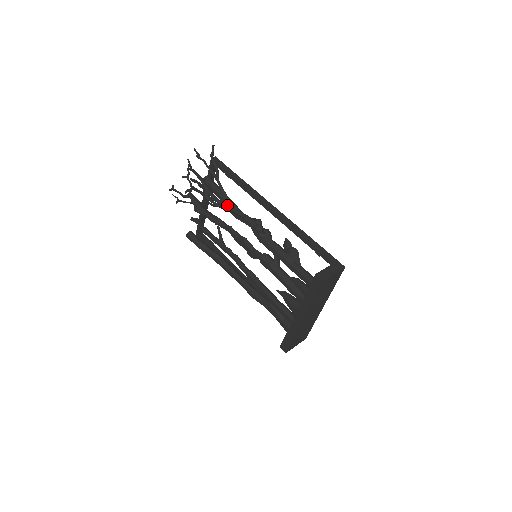
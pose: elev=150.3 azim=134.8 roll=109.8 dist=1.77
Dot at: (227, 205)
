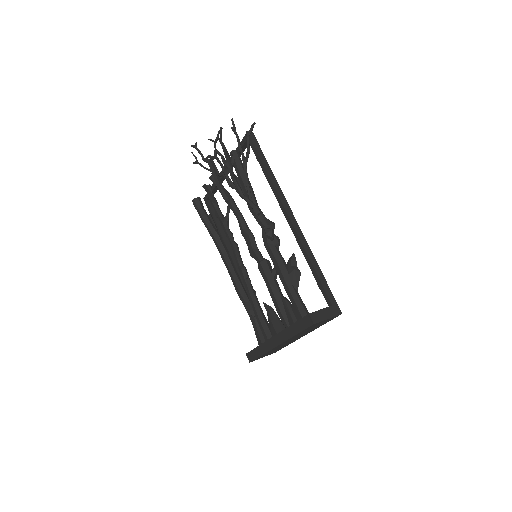
Dot at: (245, 192)
